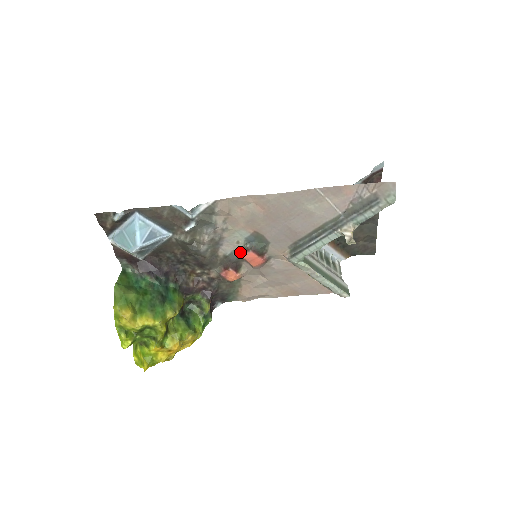
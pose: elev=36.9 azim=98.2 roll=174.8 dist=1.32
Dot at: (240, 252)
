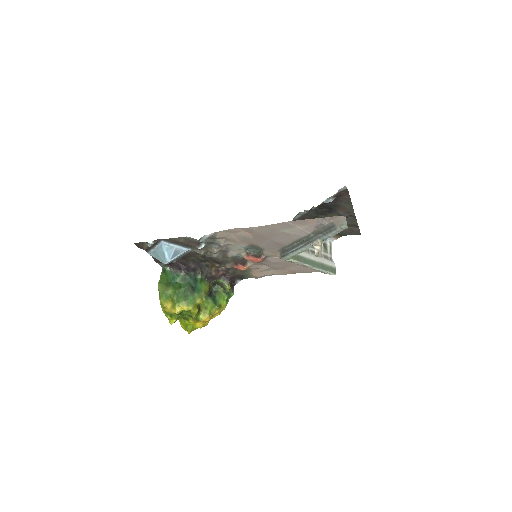
Dot at: (243, 255)
